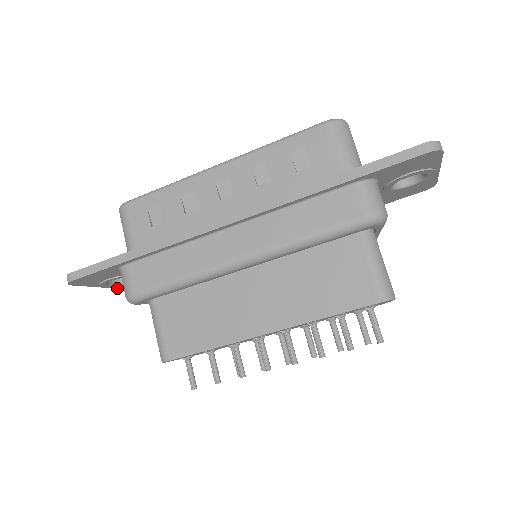
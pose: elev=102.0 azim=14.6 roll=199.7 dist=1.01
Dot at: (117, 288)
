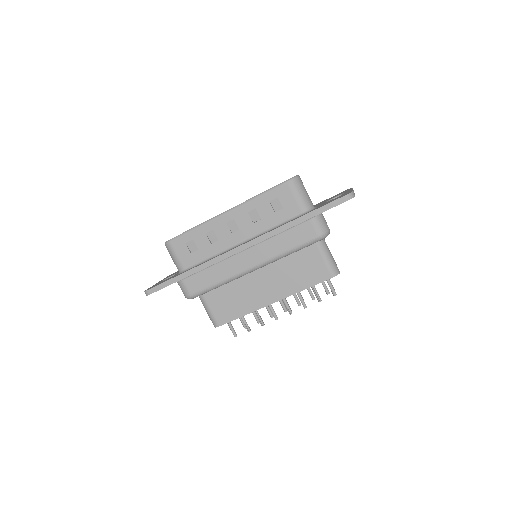
Dot at: occluded
